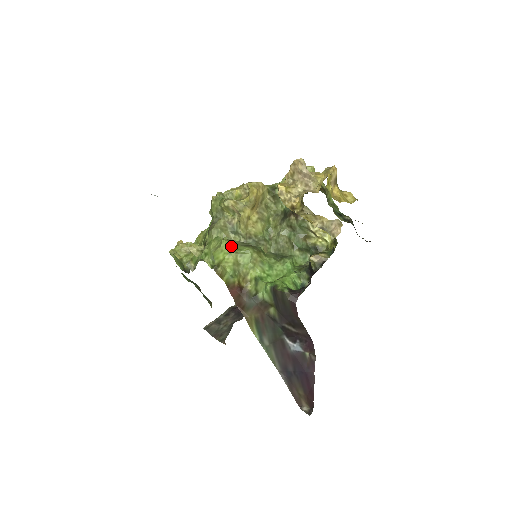
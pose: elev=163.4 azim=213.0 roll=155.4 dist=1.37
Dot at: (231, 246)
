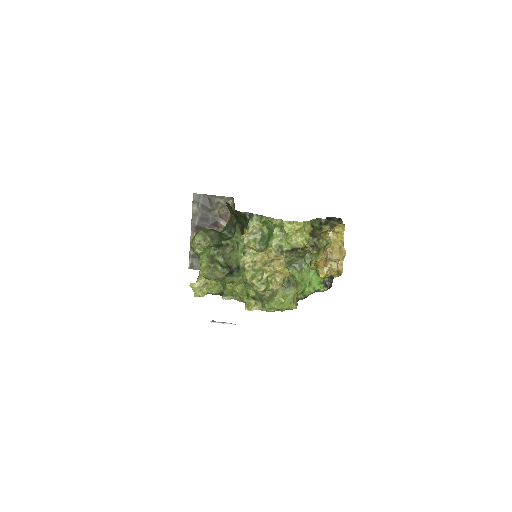
Dot at: (286, 298)
